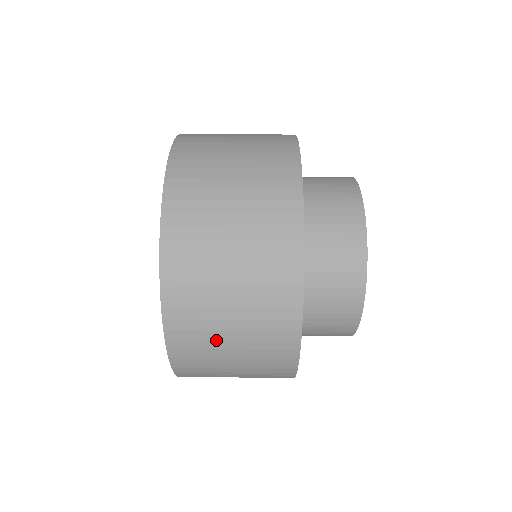
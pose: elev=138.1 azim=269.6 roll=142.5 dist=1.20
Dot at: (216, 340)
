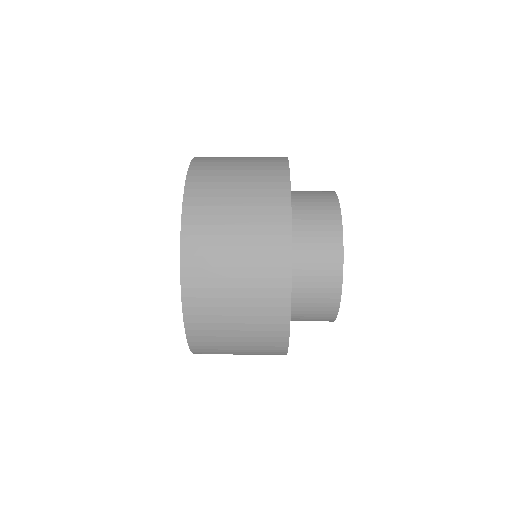
Dot at: (226, 170)
